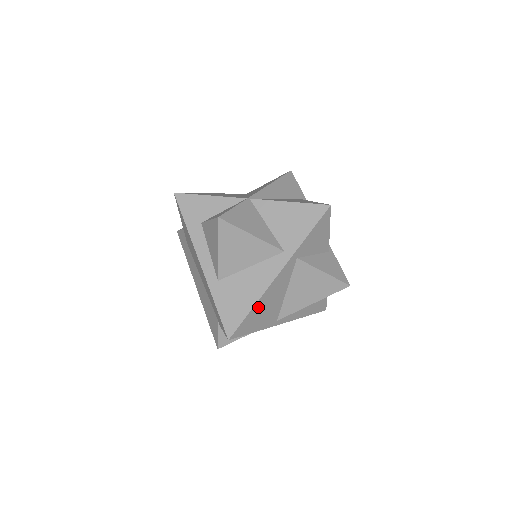
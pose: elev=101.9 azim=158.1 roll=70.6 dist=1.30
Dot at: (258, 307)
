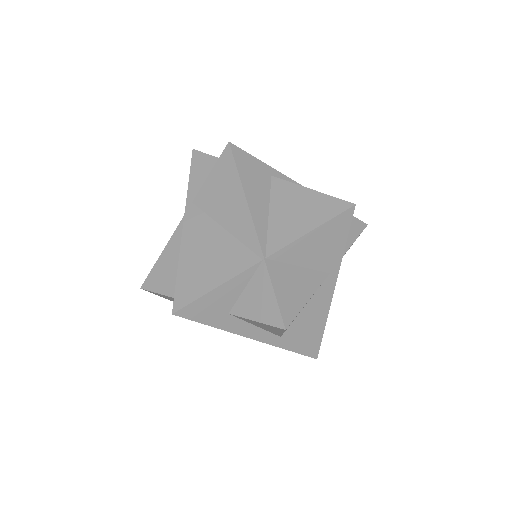
Dot at: occluded
